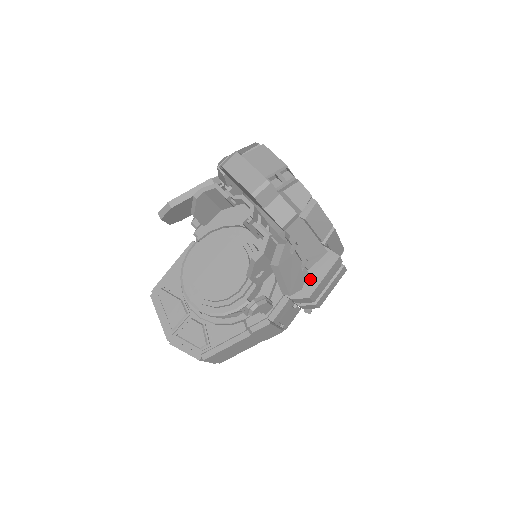
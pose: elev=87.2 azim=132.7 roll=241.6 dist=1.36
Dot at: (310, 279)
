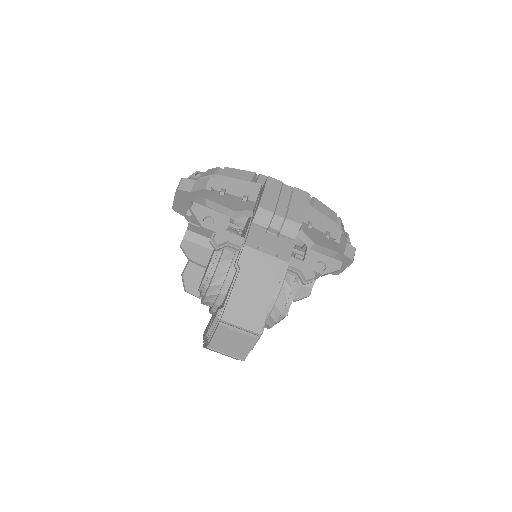
Dot at: (258, 203)
